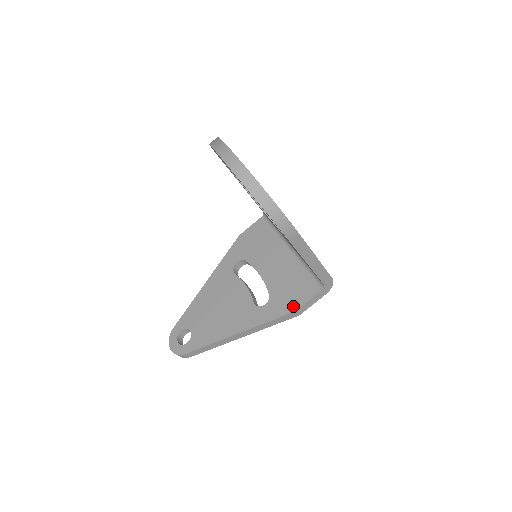
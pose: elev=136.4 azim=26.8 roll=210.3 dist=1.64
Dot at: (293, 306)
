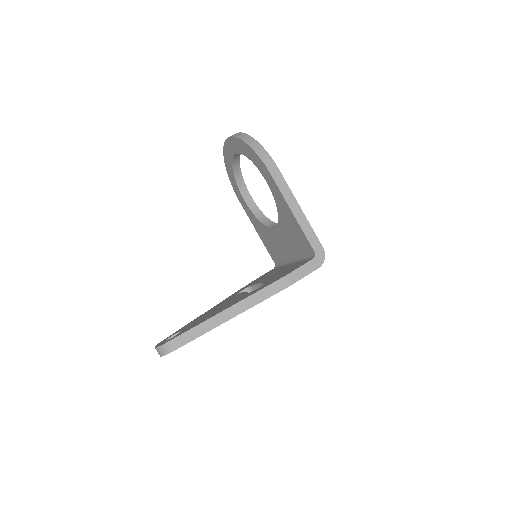
Dot at: (284, 275)
